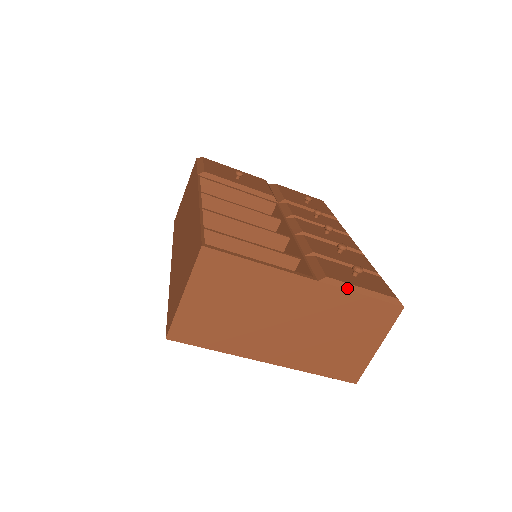
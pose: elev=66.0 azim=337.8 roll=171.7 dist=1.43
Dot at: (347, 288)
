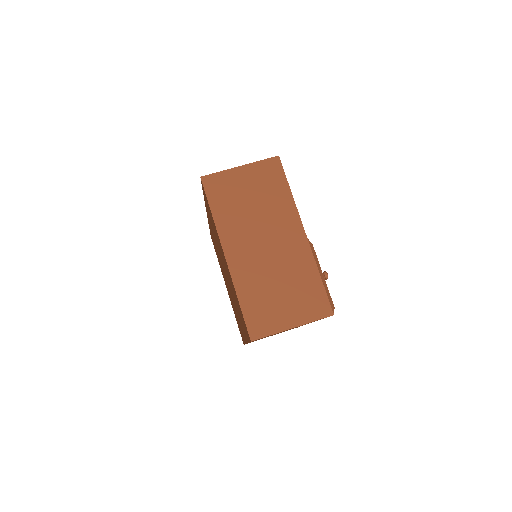
Dot at: (317, 262)
